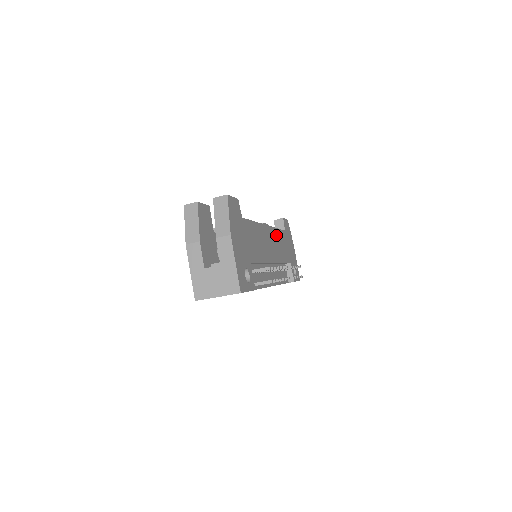
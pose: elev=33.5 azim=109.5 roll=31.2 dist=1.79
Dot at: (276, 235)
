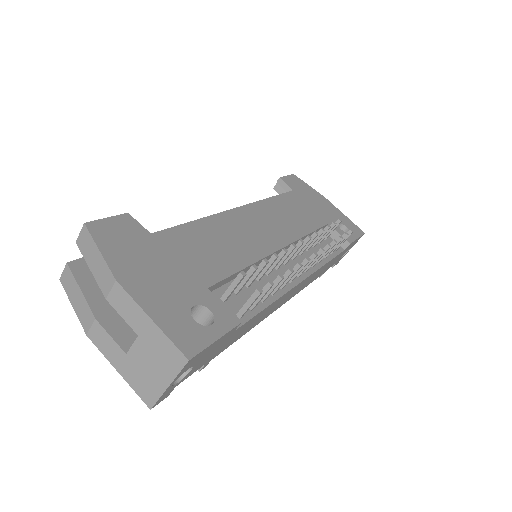
Dot at: (271, 208)
